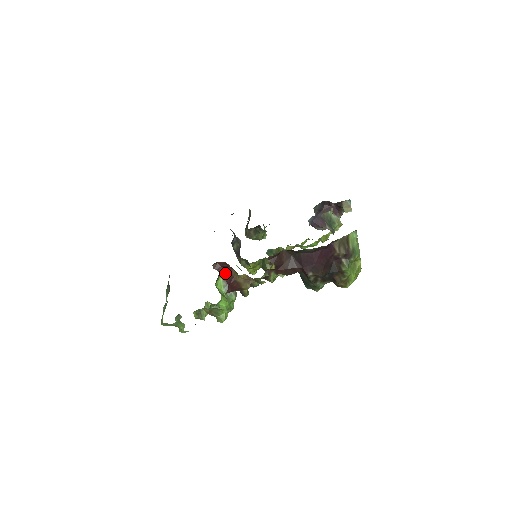
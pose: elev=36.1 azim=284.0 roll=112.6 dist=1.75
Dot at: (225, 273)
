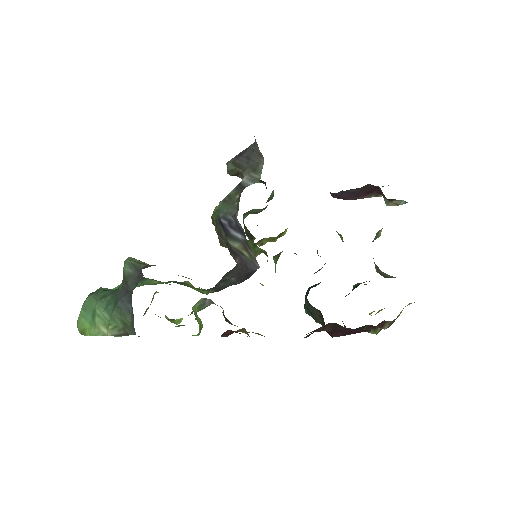
Dot at: (231, 333)
